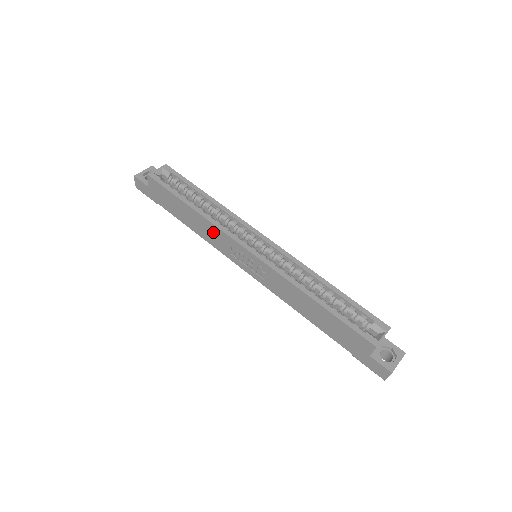
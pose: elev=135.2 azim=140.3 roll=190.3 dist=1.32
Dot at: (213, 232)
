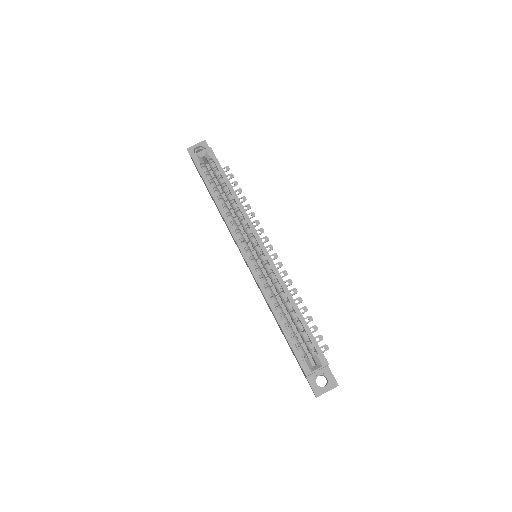
Dot at: occluded
